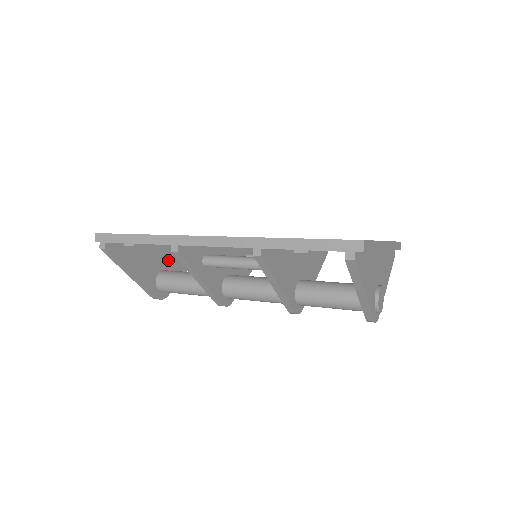
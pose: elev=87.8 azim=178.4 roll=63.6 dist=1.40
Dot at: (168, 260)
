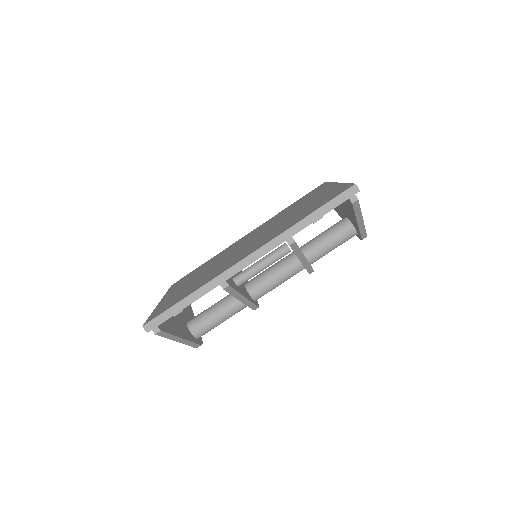
Dot at: (182, 313)
